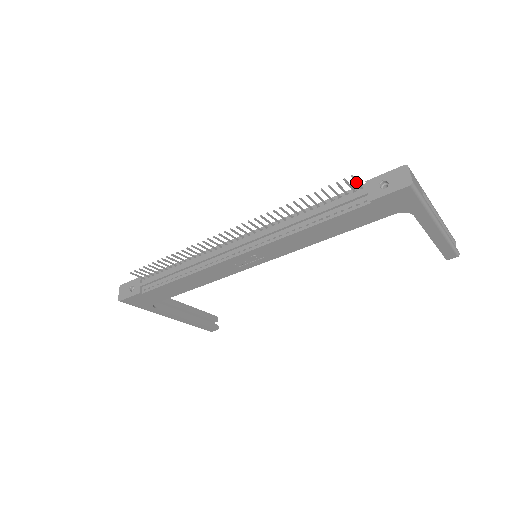
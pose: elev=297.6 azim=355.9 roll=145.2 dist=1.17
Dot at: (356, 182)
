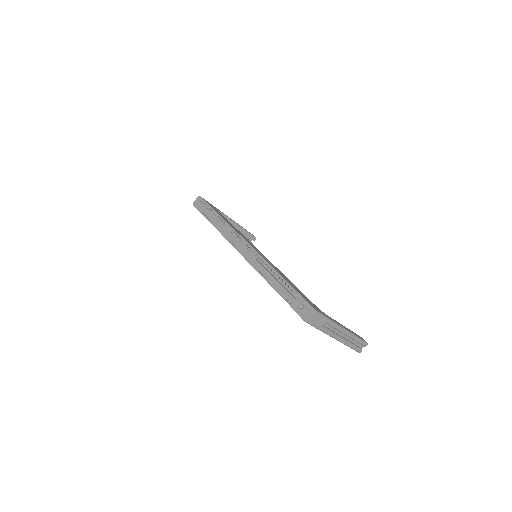
Dot at: occluded
